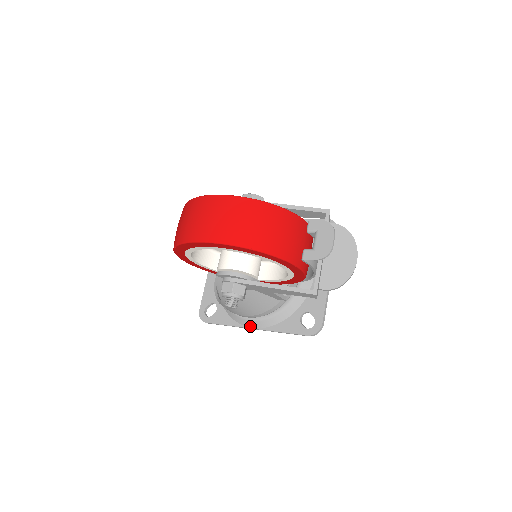
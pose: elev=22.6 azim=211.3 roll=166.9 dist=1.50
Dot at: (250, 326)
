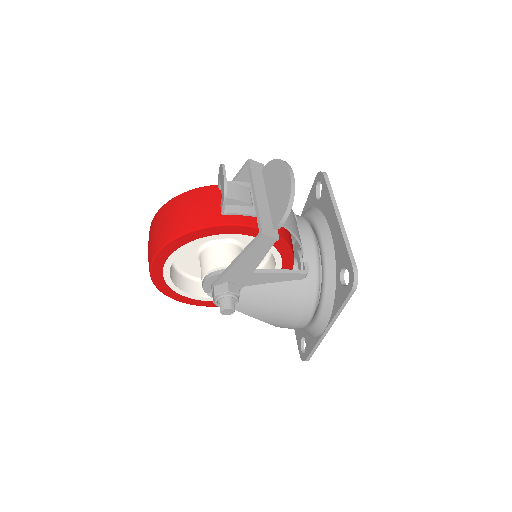
Dot at: (322, 330)
